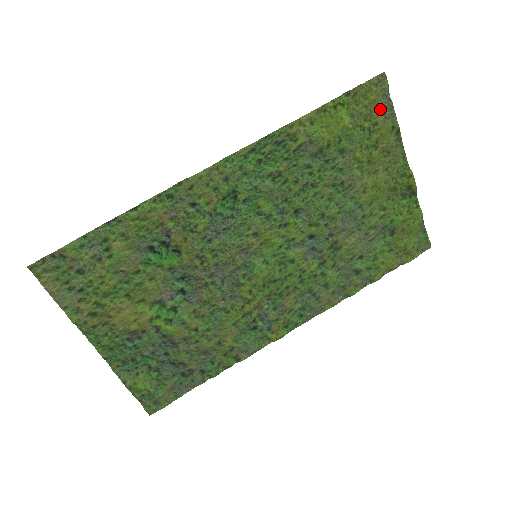
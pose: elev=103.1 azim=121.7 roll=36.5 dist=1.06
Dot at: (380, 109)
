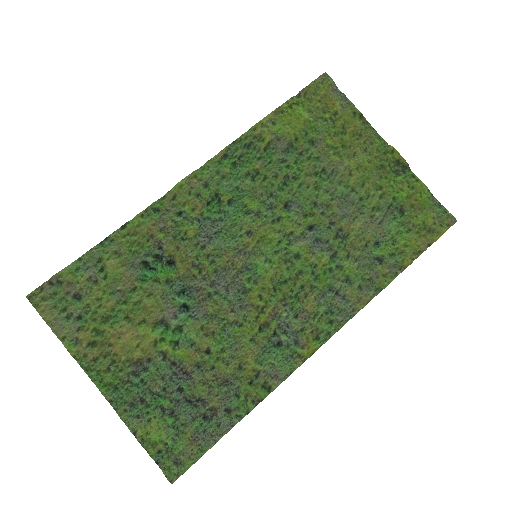
Dot at: (334, 101)
